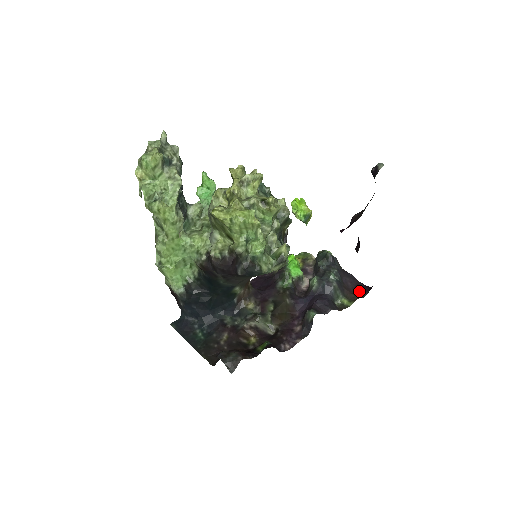
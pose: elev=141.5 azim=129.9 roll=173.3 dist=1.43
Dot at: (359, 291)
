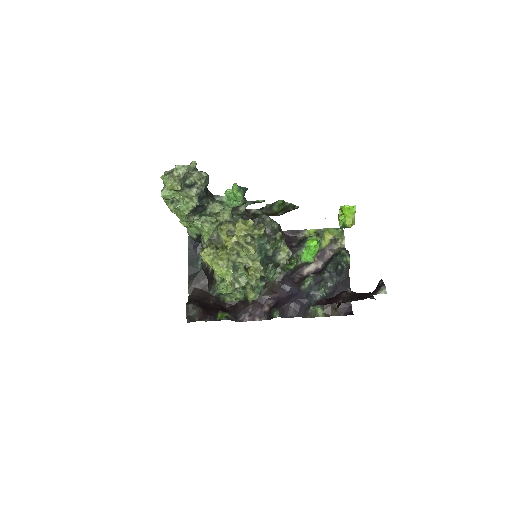
Dot at: (340, 308)
